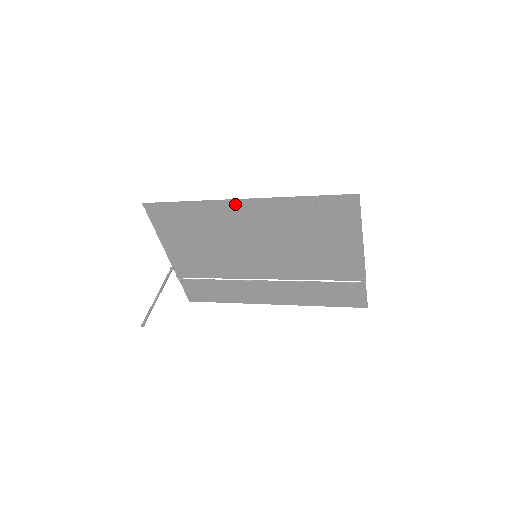
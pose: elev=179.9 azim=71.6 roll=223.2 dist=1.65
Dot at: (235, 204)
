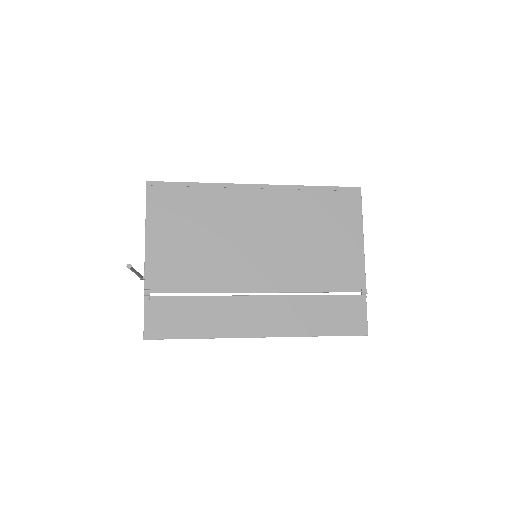
Dot at: (249, 189)
